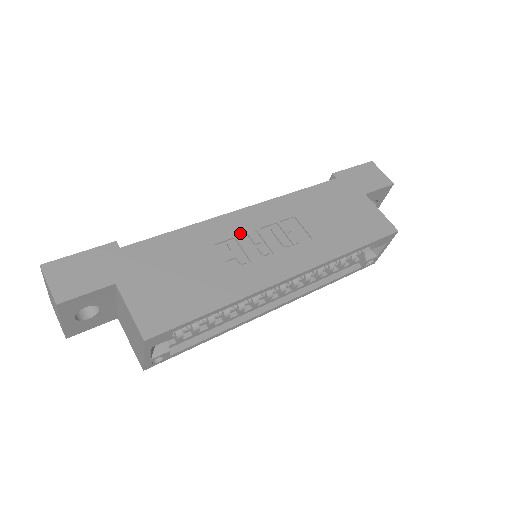
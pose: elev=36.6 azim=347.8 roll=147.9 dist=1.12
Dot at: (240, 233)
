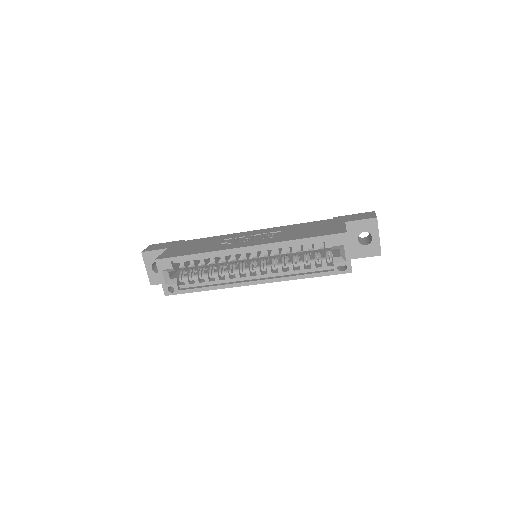
Dot at: (242, 236)
